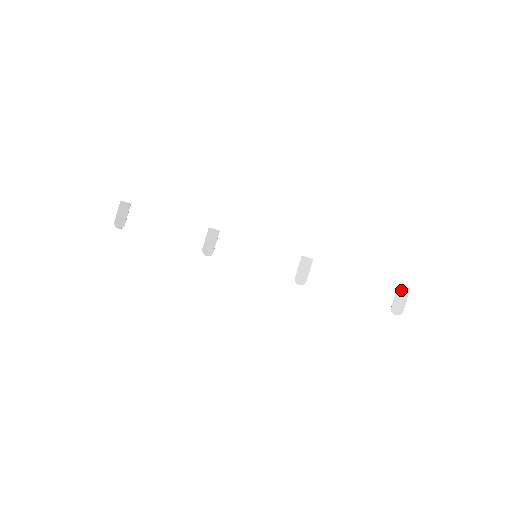
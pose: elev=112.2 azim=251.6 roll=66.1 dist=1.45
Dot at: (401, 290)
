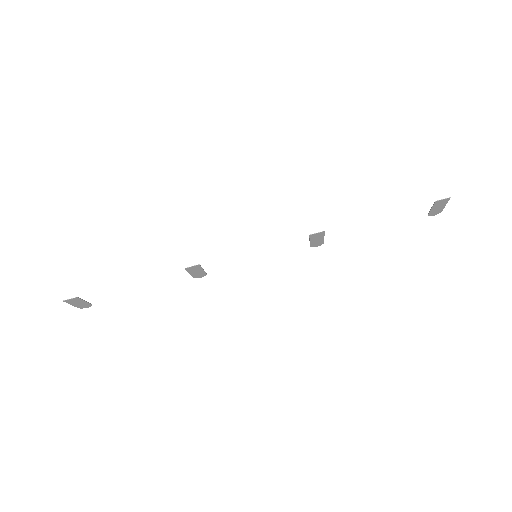
Dot at: (439, 203)
